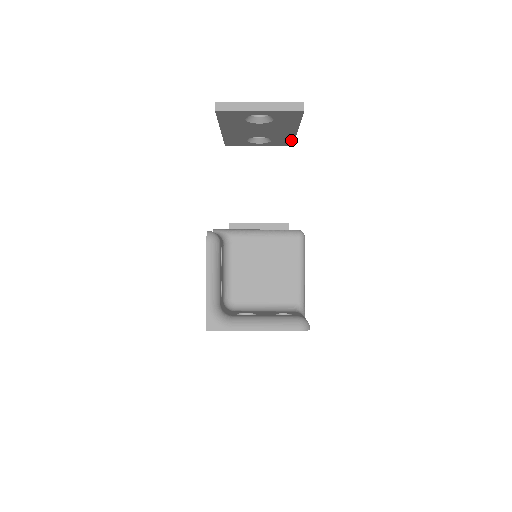
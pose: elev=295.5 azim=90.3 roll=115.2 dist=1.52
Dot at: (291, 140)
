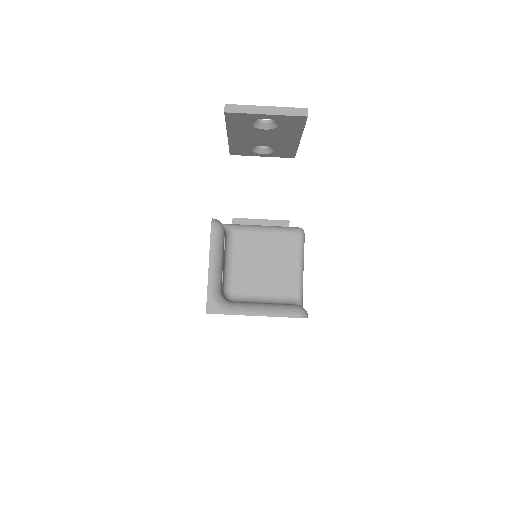
Dot at: (293, 151)
